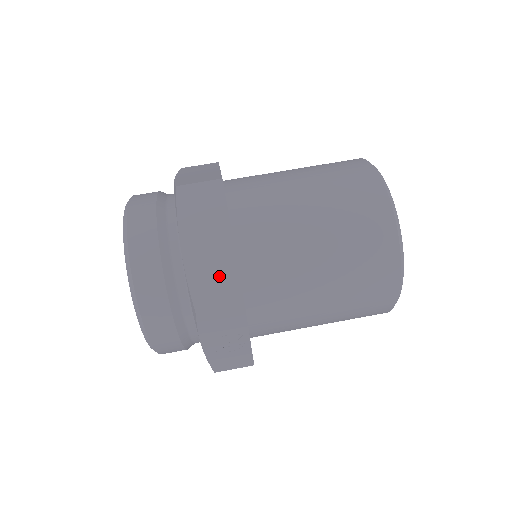
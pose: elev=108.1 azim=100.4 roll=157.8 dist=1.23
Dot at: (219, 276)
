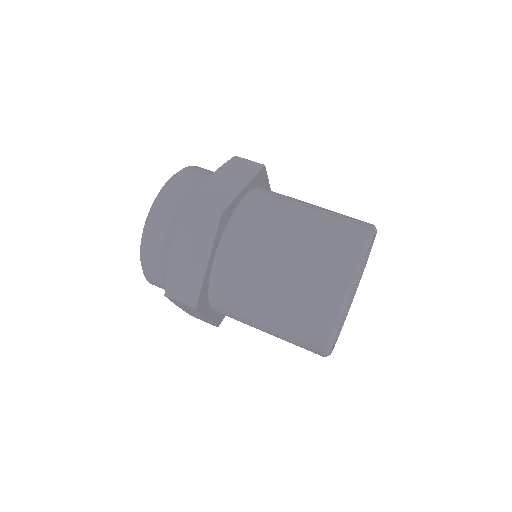
Dot at: (220, 195)
